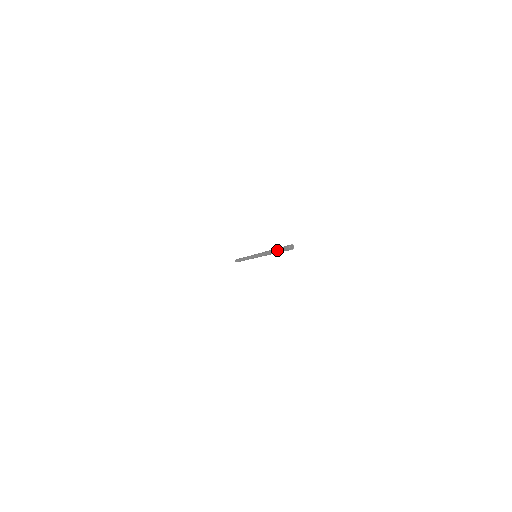
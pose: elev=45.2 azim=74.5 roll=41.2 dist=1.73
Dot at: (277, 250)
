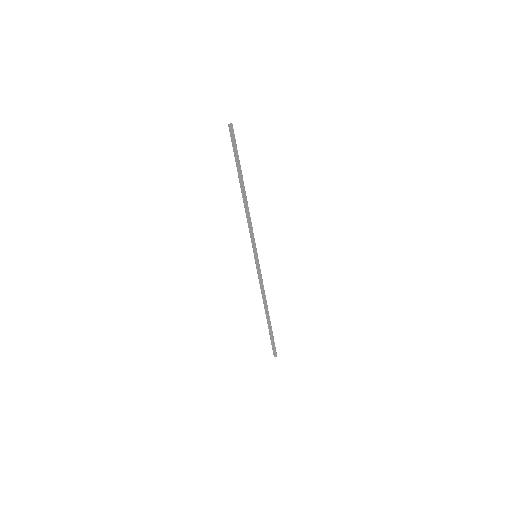
Dot at: occluded
